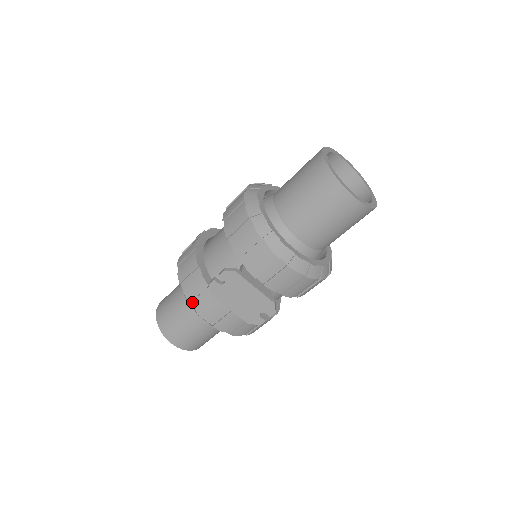
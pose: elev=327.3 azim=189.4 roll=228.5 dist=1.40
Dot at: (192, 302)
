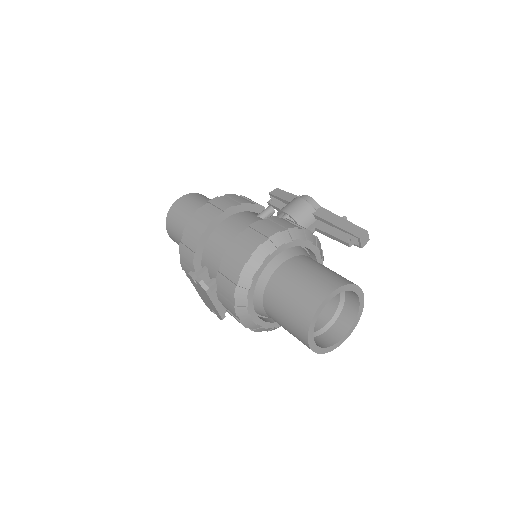
Dot at: (181, 254)
